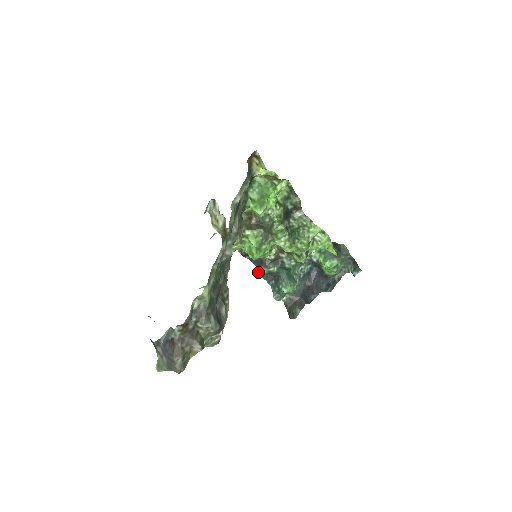
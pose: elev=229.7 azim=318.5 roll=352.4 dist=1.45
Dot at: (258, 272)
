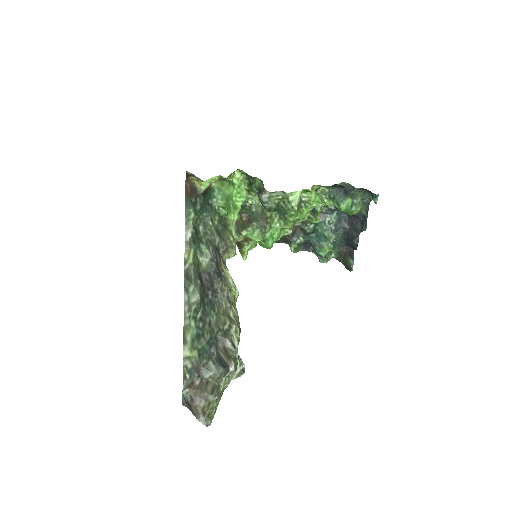
Dot at: (290, 249)
